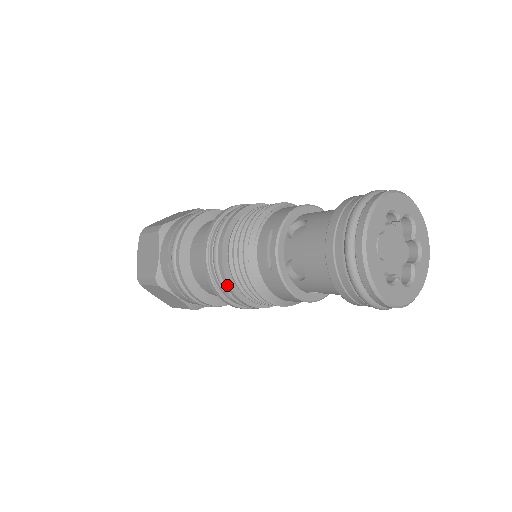
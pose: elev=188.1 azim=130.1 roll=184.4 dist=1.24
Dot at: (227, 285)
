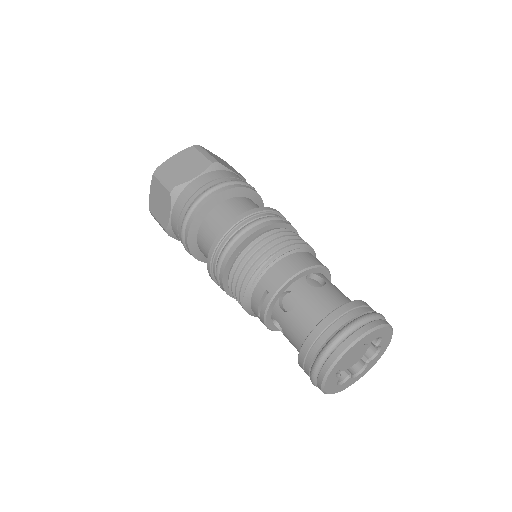
Dot at: (225, 291)
